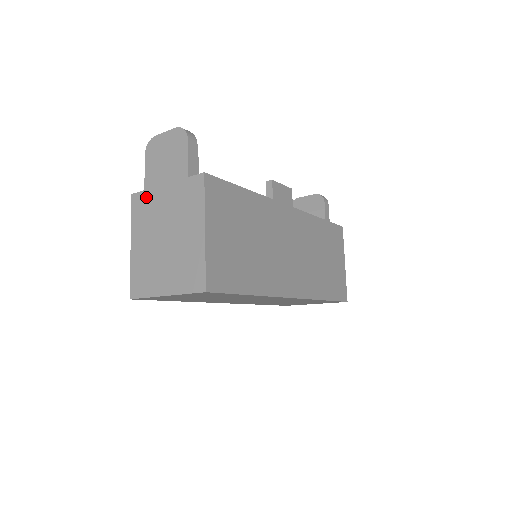
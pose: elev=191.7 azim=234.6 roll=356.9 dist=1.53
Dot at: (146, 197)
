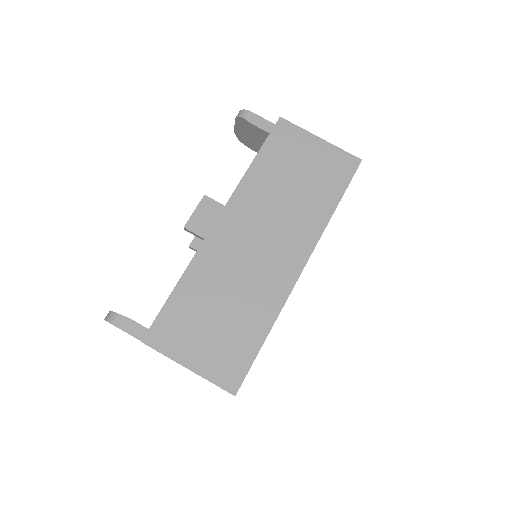
Dot at: occluded
